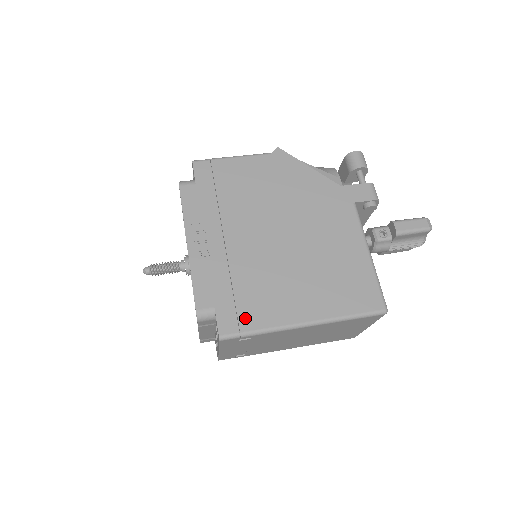
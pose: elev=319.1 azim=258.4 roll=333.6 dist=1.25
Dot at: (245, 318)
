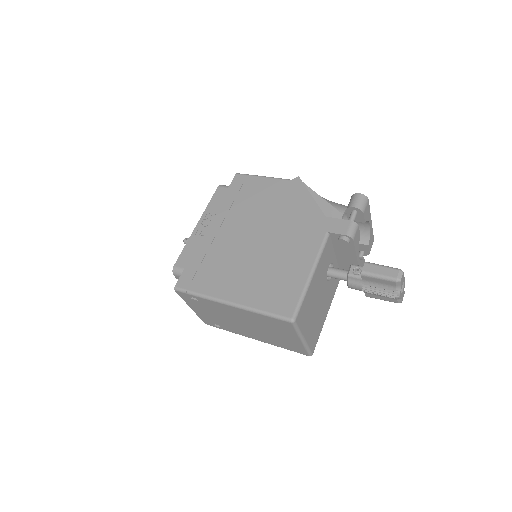
Dot at: (196, 282)
